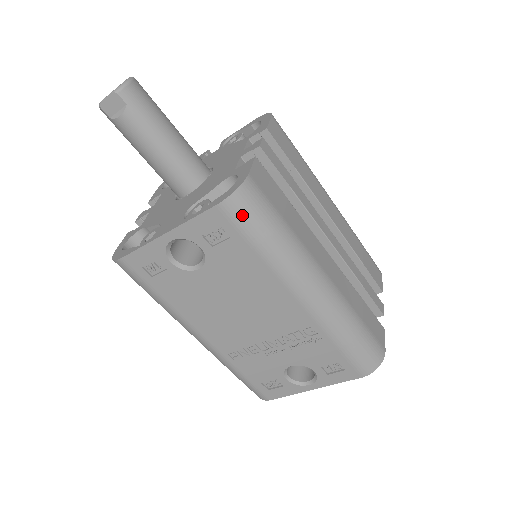
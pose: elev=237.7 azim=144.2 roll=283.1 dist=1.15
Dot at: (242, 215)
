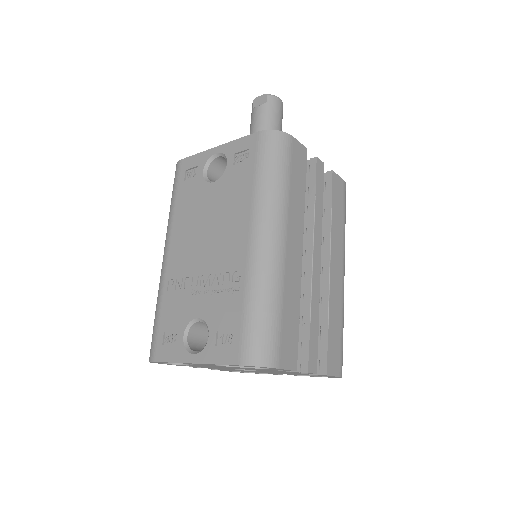
Dot at: (267, 146)
